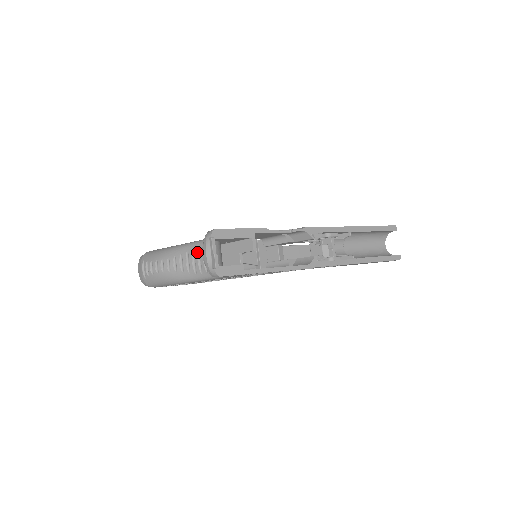
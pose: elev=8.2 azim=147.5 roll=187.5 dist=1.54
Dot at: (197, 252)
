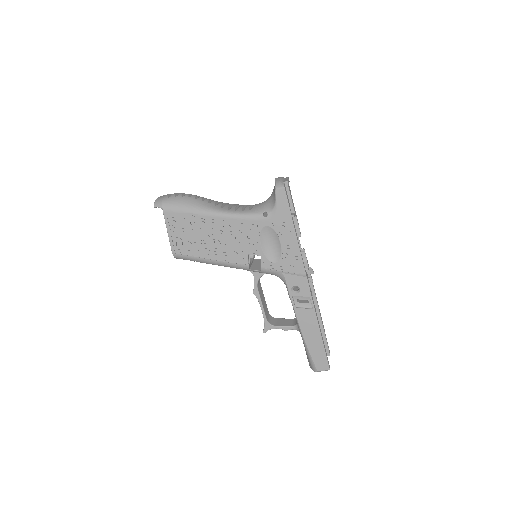
Dot at: (237, 205)
